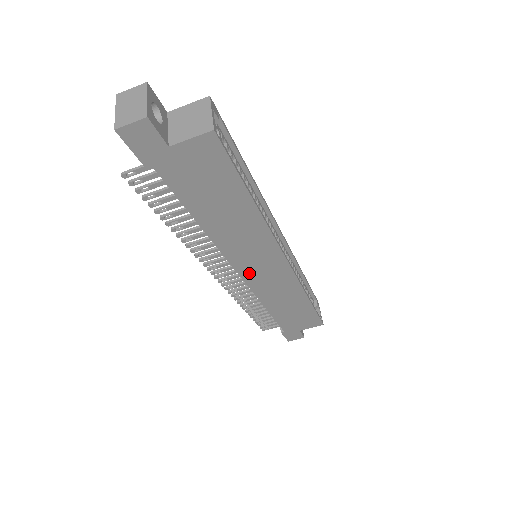
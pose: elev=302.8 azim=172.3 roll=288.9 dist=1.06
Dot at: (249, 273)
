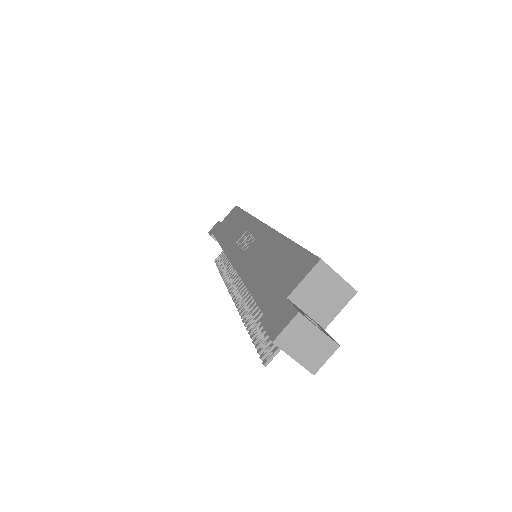
Dot at: occluded
